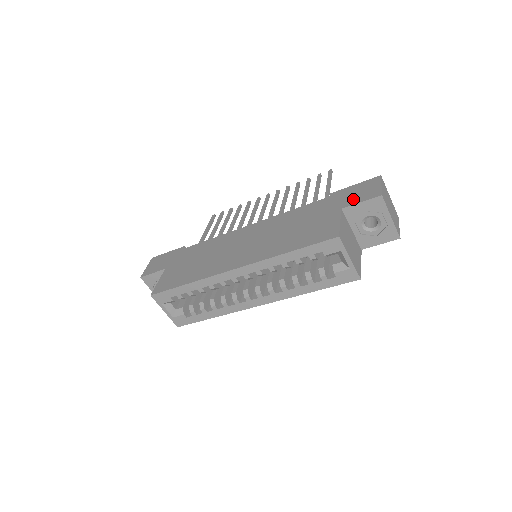
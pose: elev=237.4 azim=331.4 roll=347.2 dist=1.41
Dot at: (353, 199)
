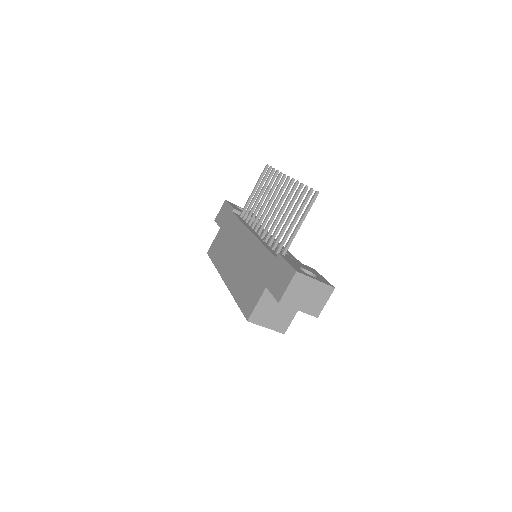
Dot at: (273, 284)
